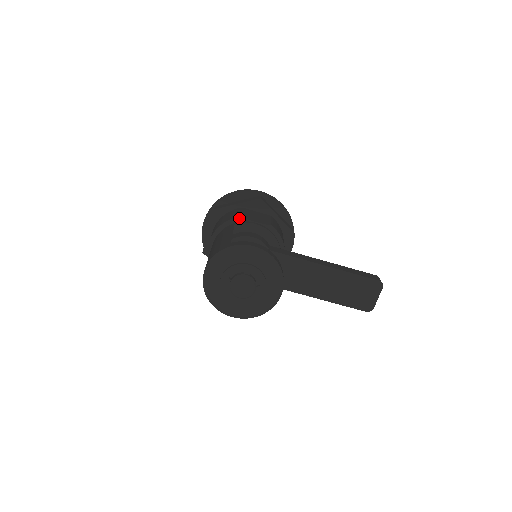
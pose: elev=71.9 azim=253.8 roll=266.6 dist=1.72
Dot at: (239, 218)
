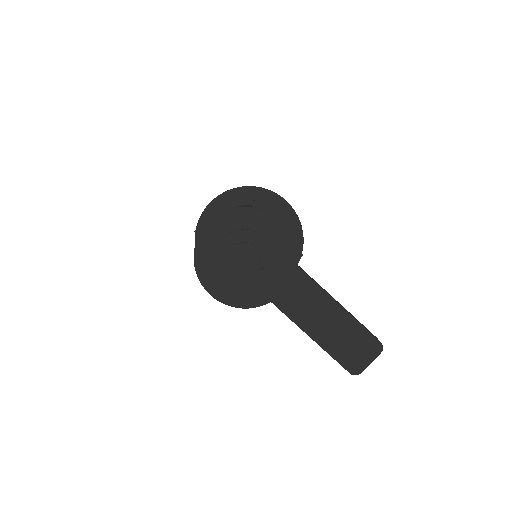
Dot at: (261, 203)
